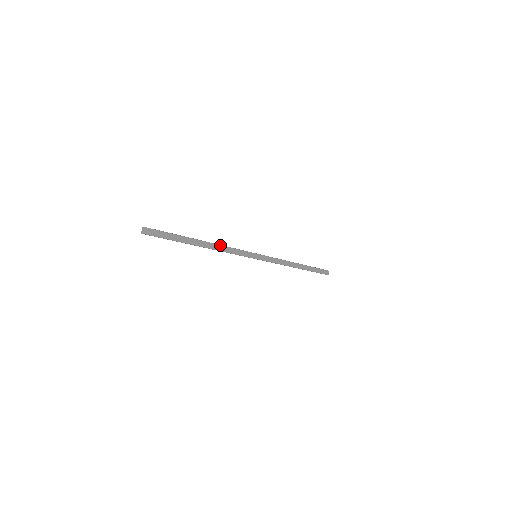
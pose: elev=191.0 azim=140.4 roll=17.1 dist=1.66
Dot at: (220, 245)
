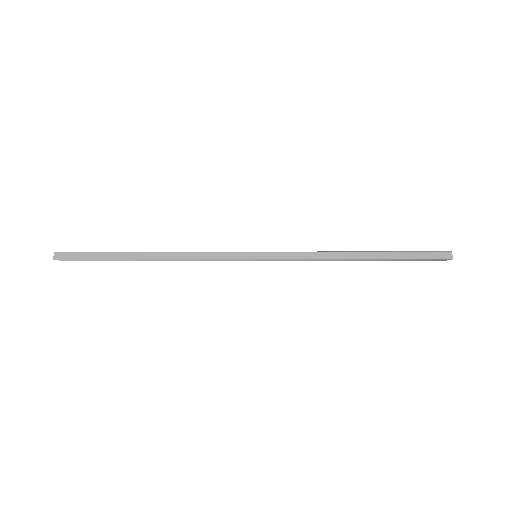
Dot at: (170, 252)
